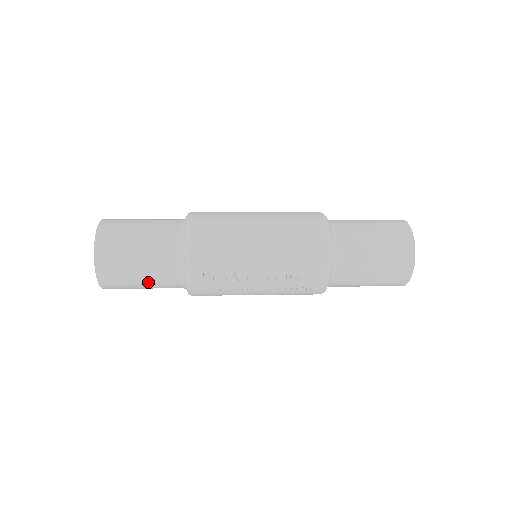
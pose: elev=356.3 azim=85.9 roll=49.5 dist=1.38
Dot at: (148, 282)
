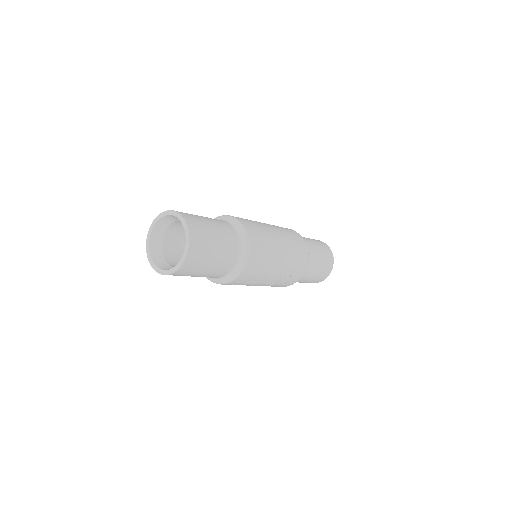
Dot at: (208, 273)
